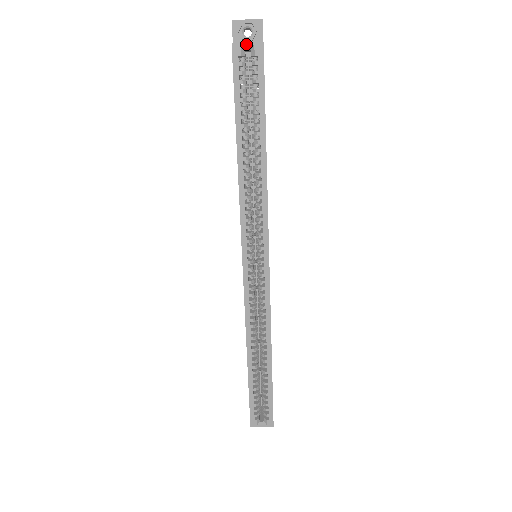
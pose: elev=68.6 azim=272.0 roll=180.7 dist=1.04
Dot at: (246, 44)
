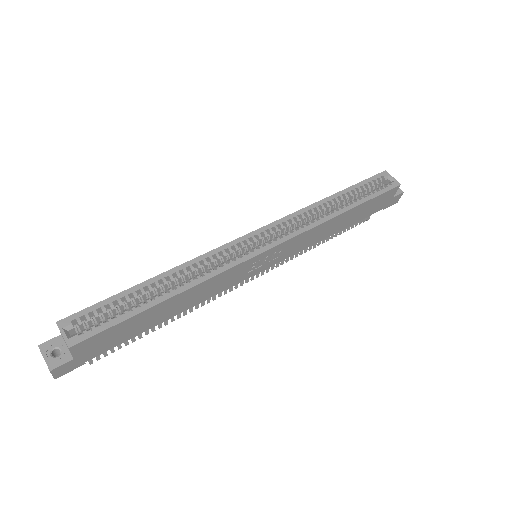
Dot at: (392, 177)
